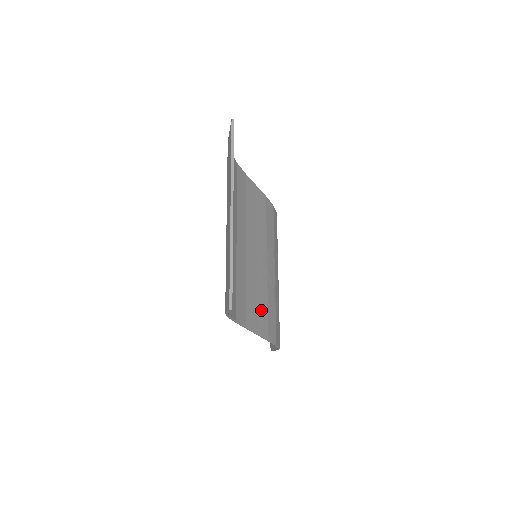
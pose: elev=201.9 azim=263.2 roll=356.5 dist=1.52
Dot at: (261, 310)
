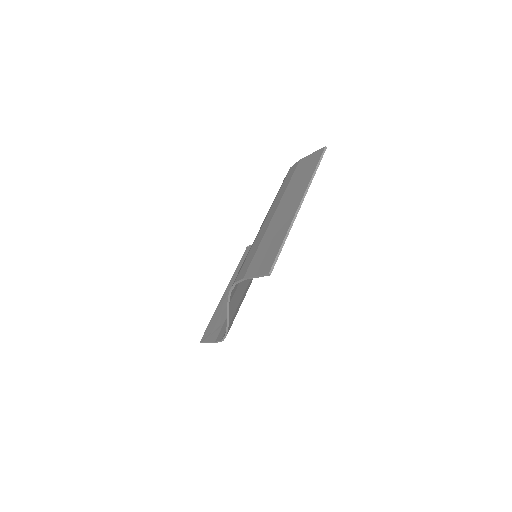
Dot at: (238, 299)
